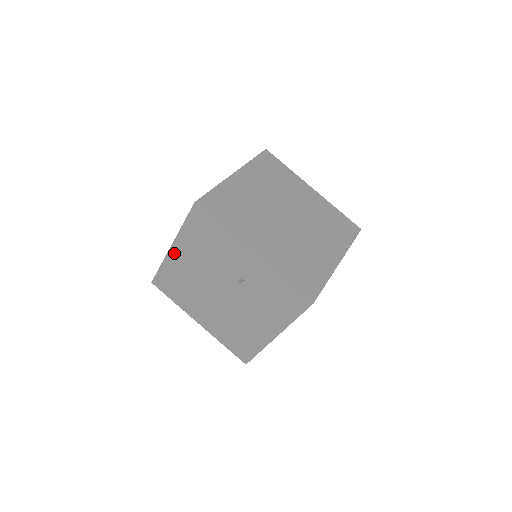
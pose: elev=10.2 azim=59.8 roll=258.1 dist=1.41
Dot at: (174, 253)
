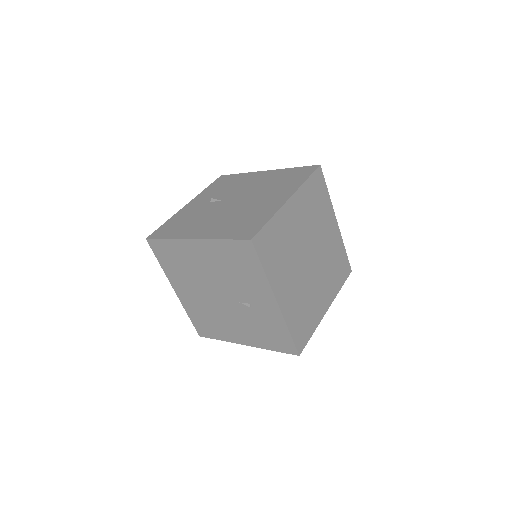
Dot at: (193, 245)
